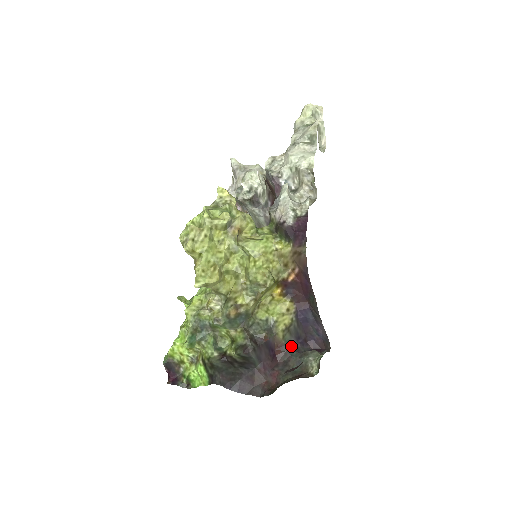
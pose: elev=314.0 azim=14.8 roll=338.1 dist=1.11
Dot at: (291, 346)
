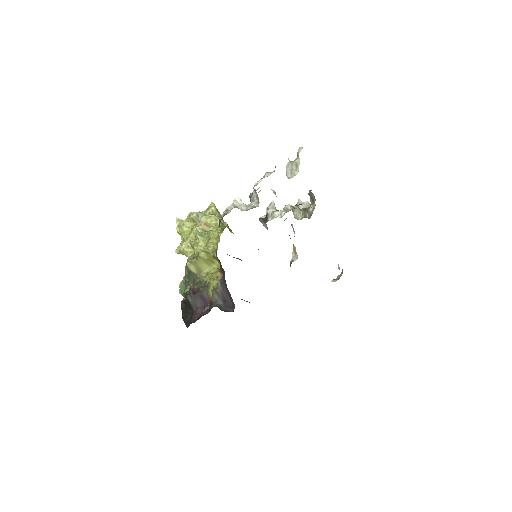
Dot at: (217, 304)
